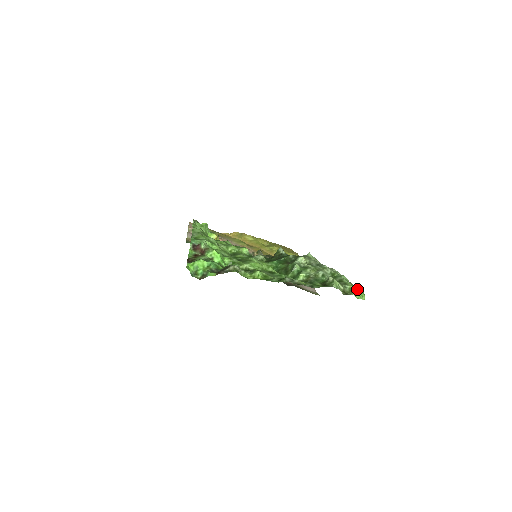
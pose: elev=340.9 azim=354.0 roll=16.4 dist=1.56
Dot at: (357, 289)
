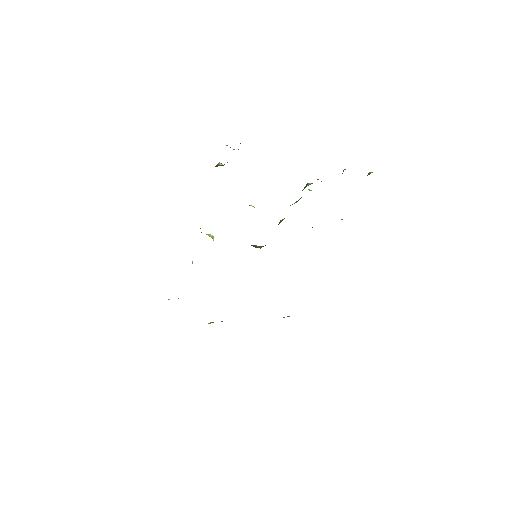
Dot at: occluded
